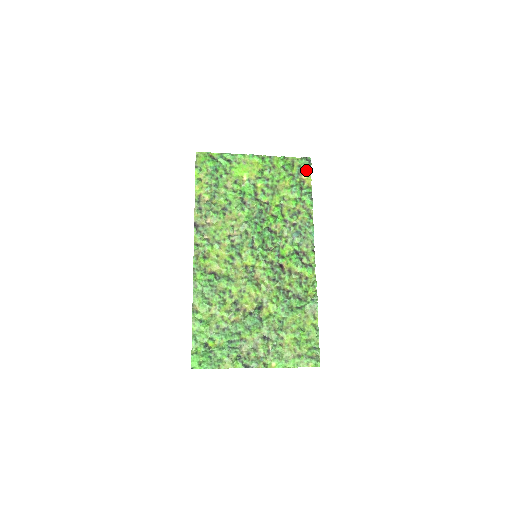
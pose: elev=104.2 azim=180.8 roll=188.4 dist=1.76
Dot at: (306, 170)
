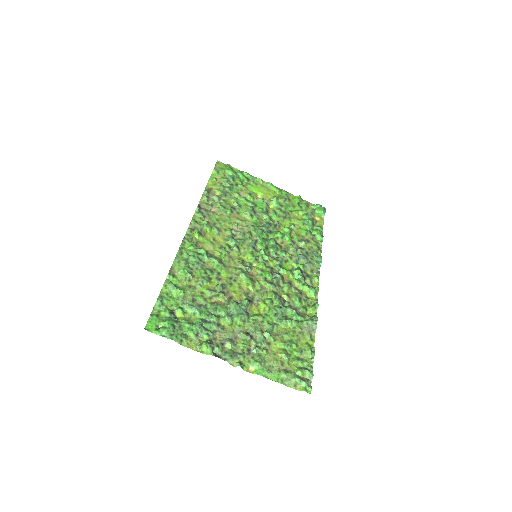
Dot at: (320, 214)
